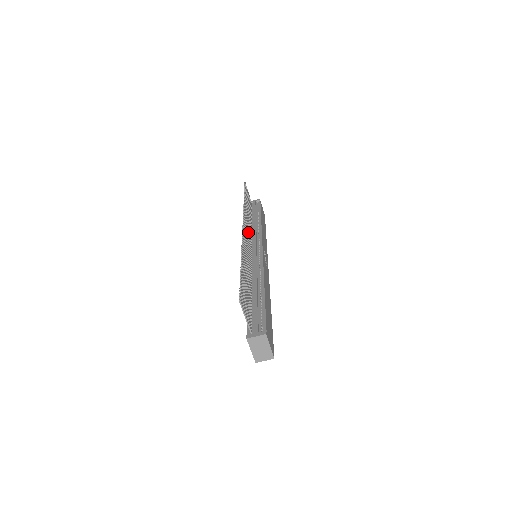
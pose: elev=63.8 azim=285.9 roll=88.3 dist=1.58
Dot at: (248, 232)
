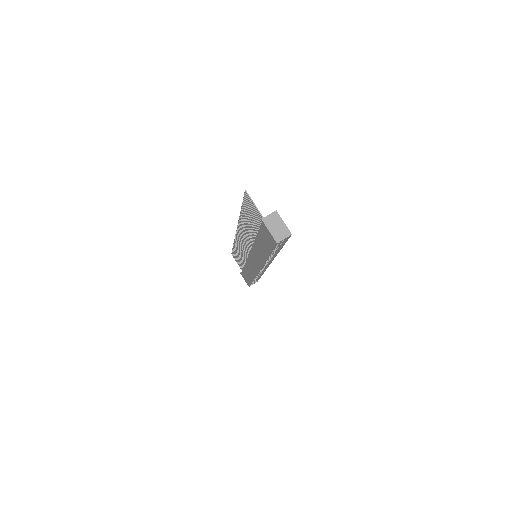
Dot at: (244, 247)
